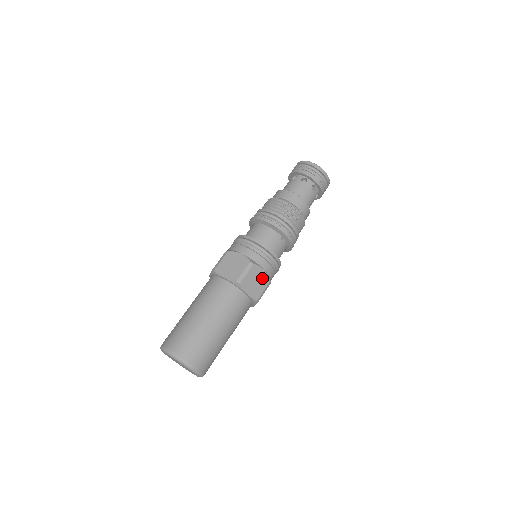
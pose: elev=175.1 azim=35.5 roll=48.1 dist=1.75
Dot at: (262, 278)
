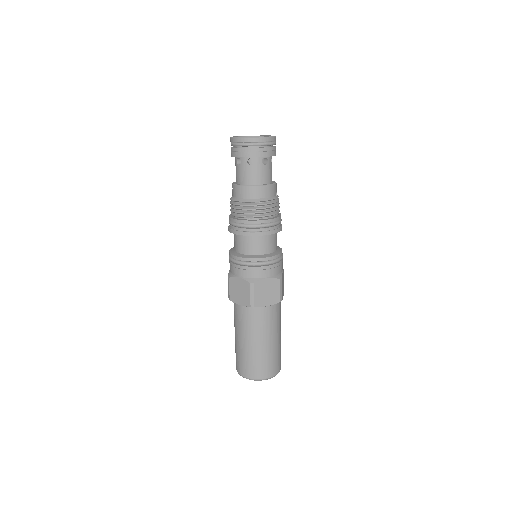
Dot at: (283, 276)
